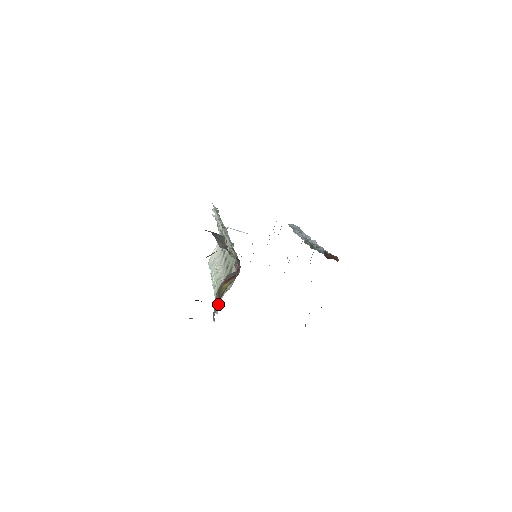
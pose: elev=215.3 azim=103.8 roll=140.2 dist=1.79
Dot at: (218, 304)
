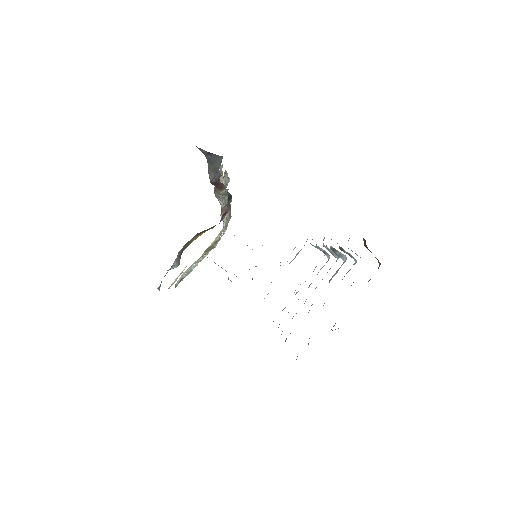
Dot at: (175, 264)
